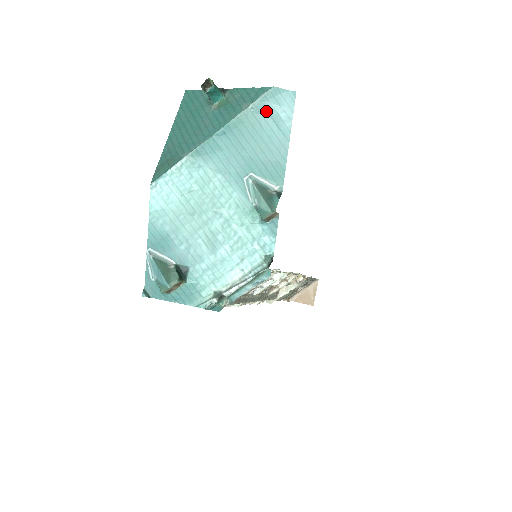
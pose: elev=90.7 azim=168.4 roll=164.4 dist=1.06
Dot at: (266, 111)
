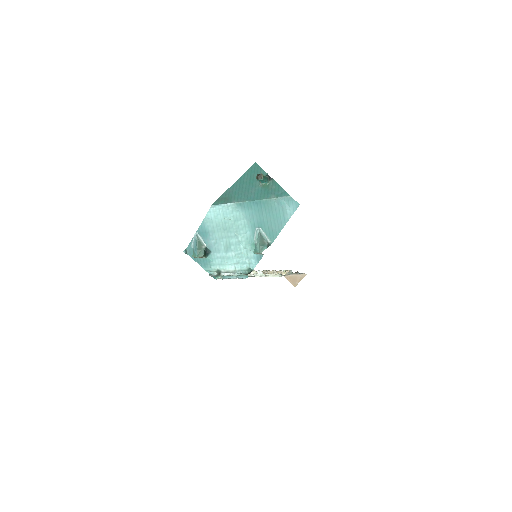
Dot at: (281, 205)
